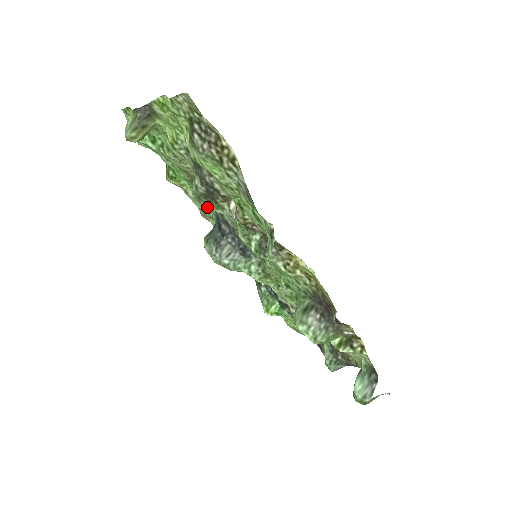
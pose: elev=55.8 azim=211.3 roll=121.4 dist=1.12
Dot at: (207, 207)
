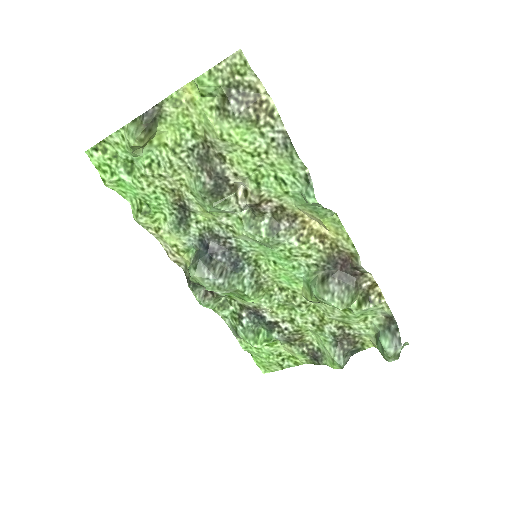
Dot at: (187, 233)
